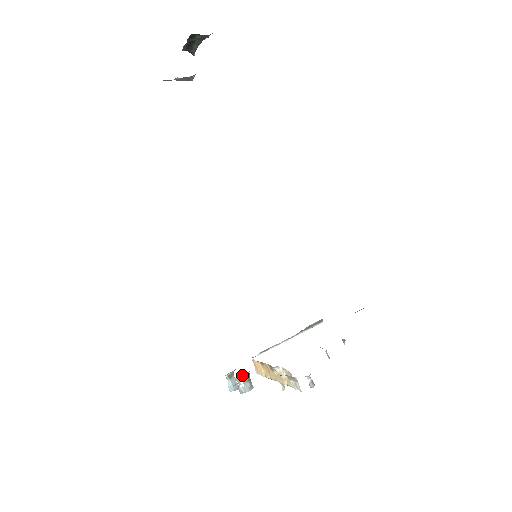
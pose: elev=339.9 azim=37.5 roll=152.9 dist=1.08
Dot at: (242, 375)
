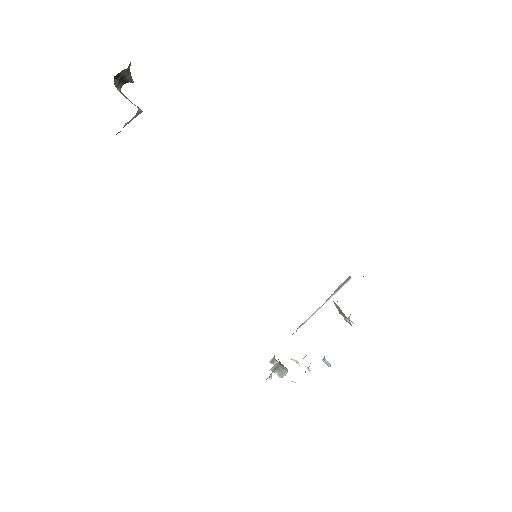
Dot at: (273, 367)
